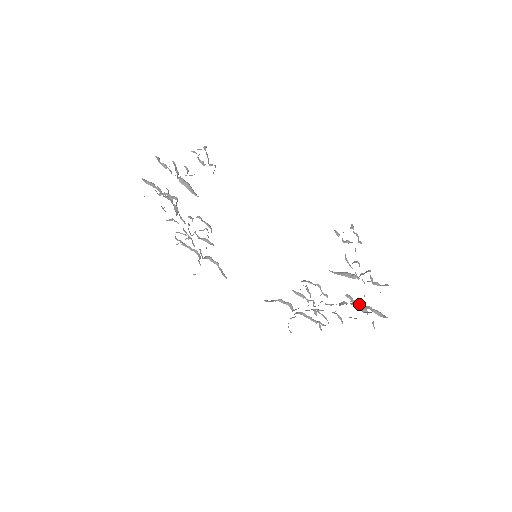
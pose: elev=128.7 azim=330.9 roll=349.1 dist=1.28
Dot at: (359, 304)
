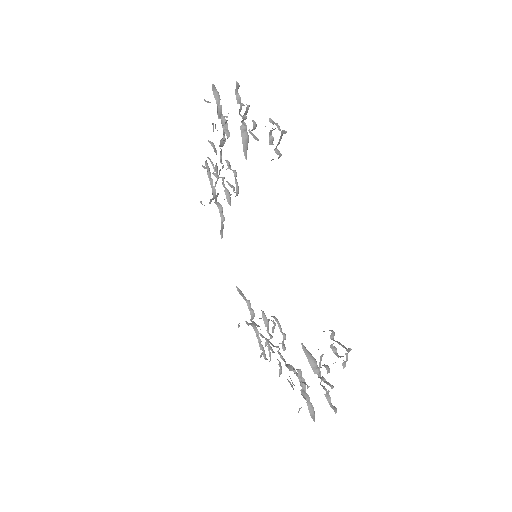
Dot at: (303, 385)
